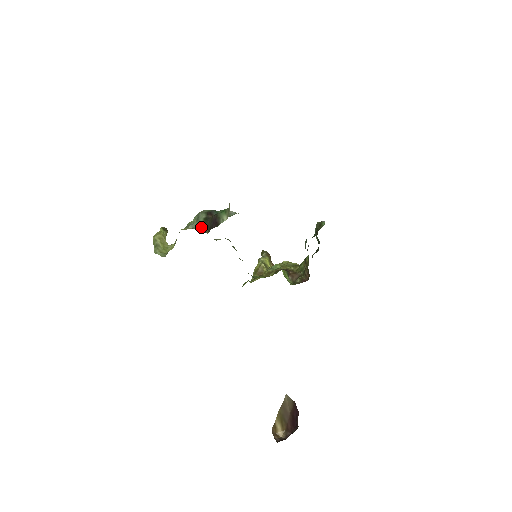
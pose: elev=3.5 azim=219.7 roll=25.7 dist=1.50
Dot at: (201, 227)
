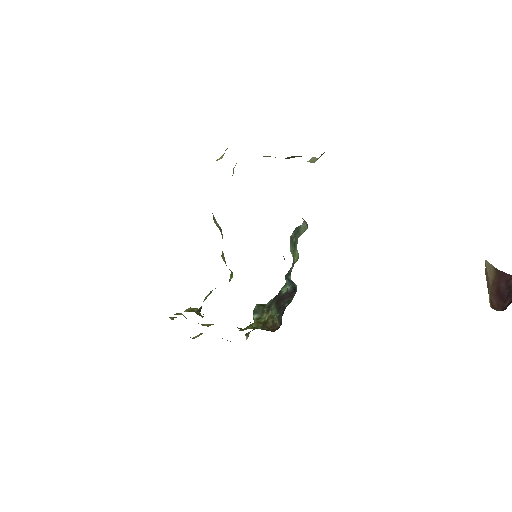
Dot at: occluded
